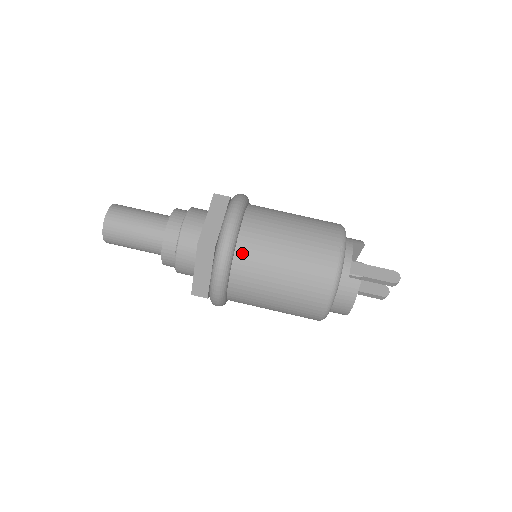
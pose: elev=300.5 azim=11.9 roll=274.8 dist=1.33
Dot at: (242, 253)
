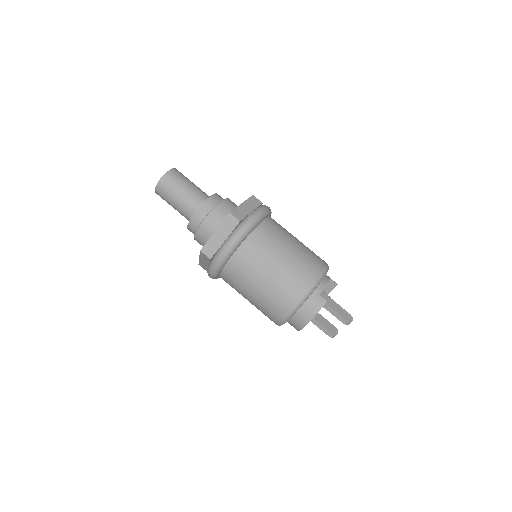
Dot at: (255, 237)
